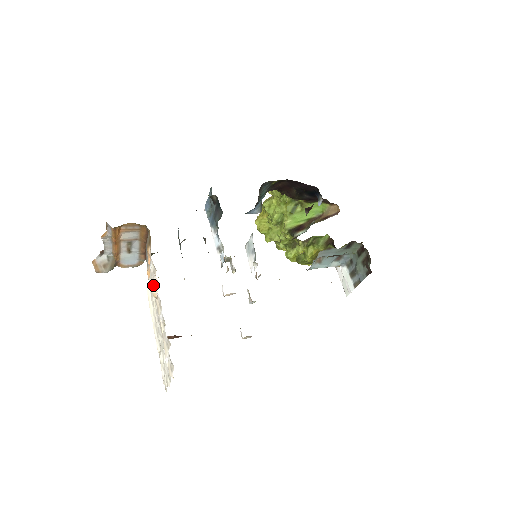
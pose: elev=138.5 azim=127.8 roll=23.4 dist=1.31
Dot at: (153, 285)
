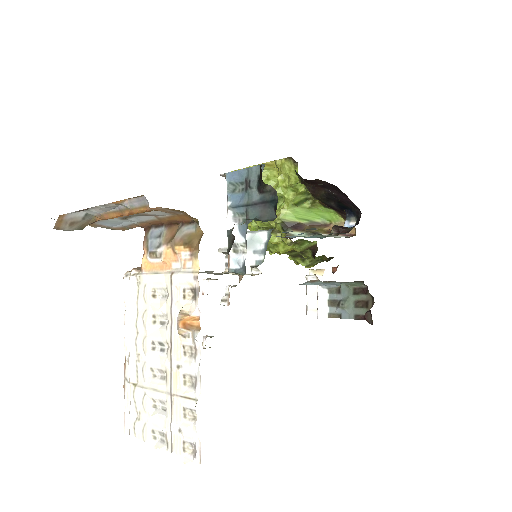
Dot at: (189, 322)
